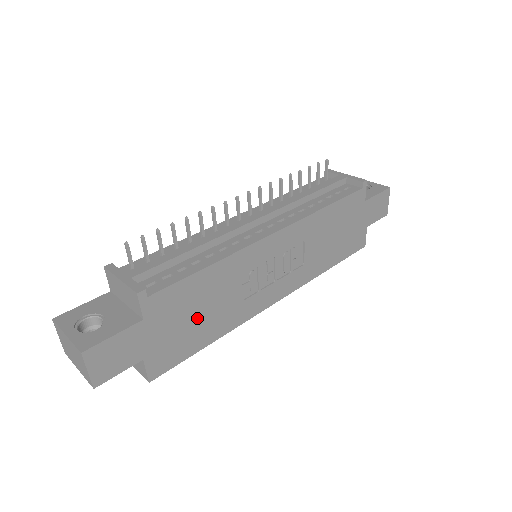
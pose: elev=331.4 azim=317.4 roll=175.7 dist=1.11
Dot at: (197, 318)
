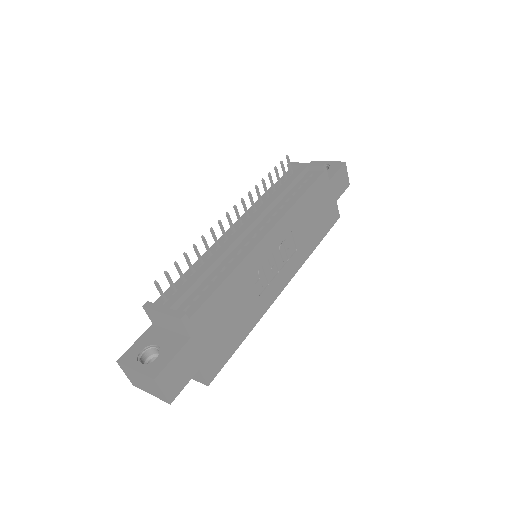
Dot at: (229, 323)
